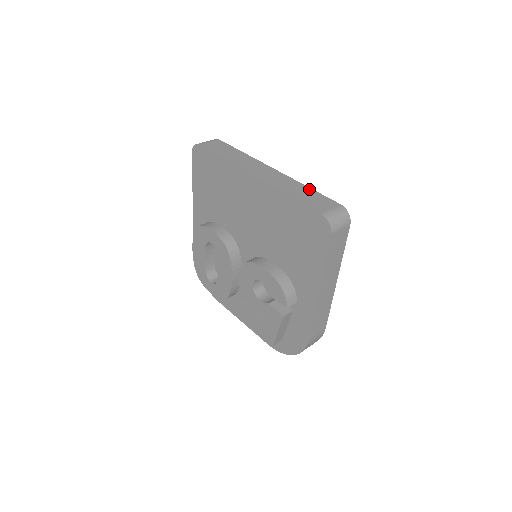
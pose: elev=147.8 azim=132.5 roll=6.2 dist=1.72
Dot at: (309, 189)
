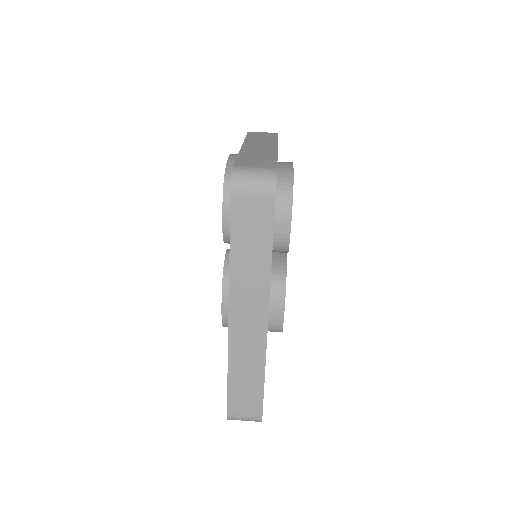
Dot at: (261, 379)
